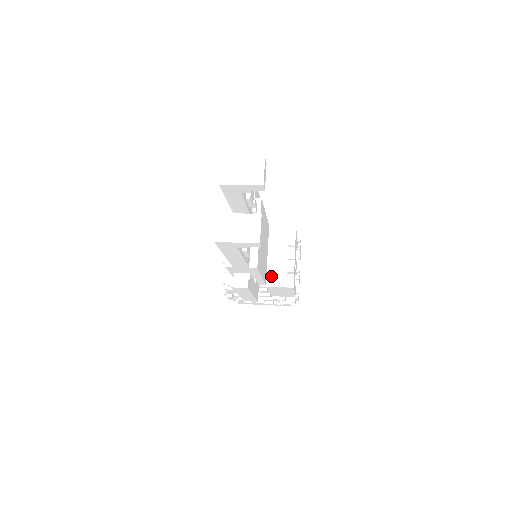
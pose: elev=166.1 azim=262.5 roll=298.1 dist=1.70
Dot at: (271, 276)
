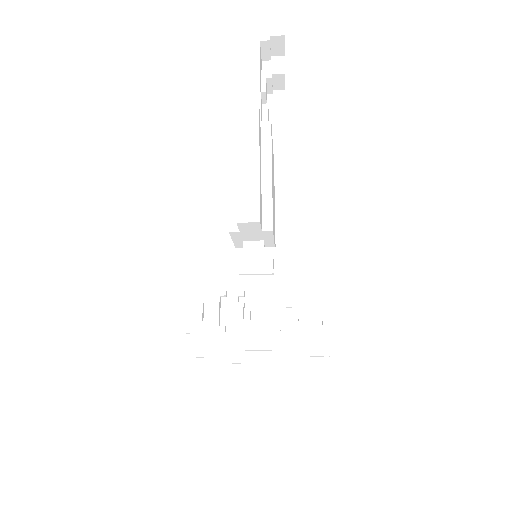
Dot at: occluded
